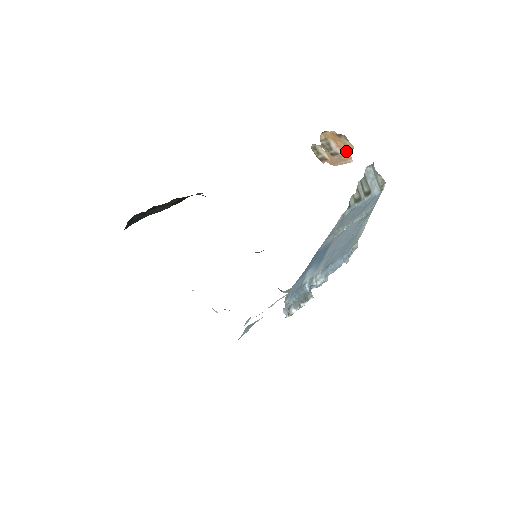
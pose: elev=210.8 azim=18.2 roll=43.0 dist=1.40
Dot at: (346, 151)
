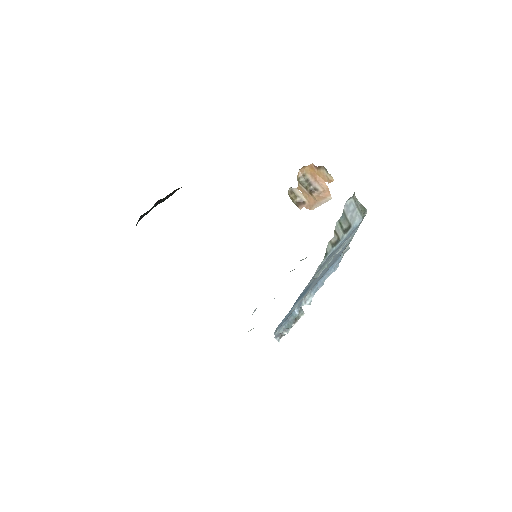
Dot at: (325, 186)
